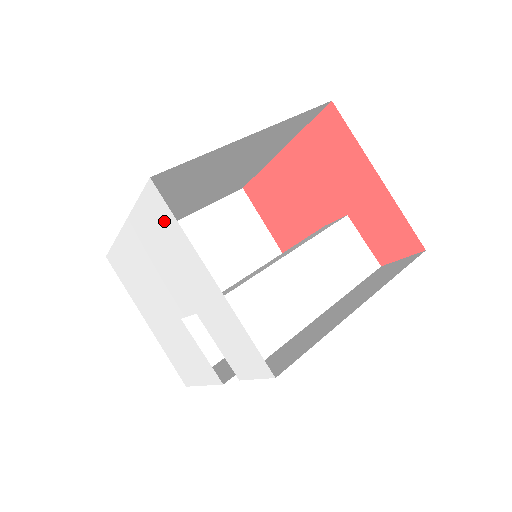
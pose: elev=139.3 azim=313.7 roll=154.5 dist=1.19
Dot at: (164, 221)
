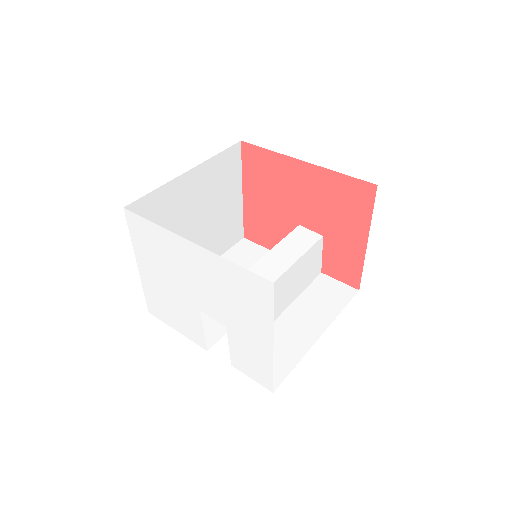
Dot at: (257, 297)
